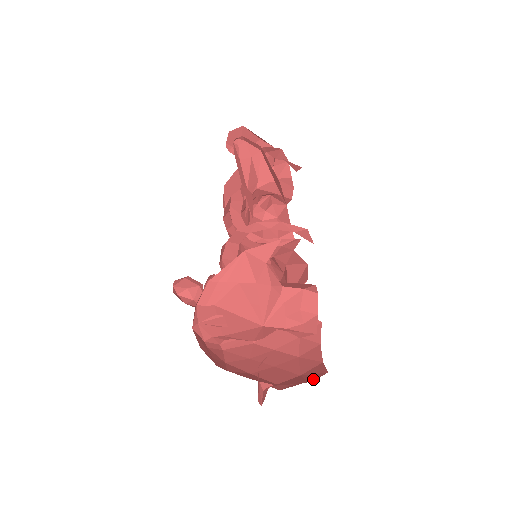
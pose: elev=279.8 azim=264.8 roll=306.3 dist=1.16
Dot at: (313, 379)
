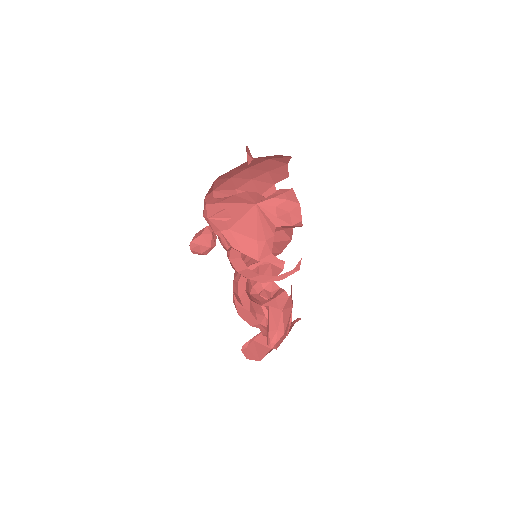
Dot at: occluded
